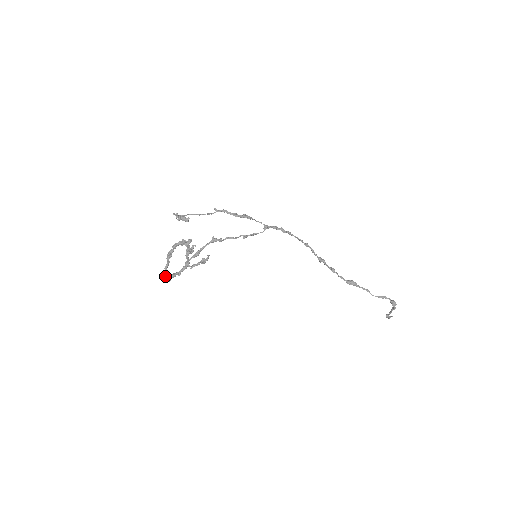
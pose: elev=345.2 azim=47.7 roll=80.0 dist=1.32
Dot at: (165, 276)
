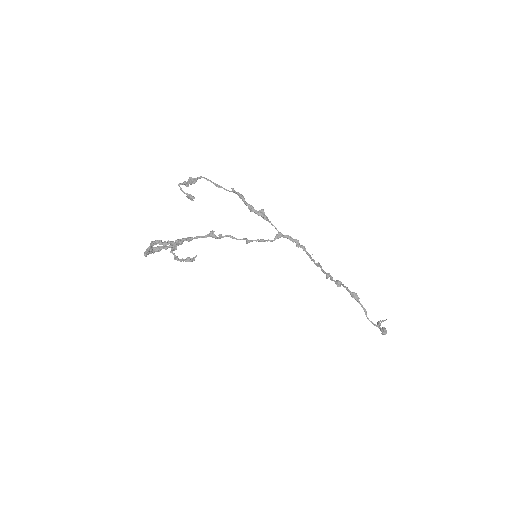
Dot at: (146, 255)
